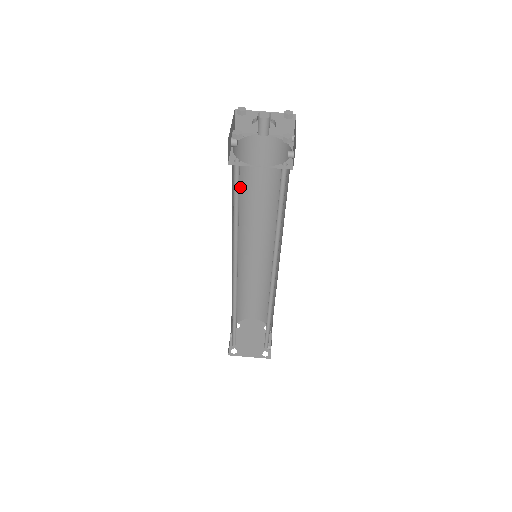
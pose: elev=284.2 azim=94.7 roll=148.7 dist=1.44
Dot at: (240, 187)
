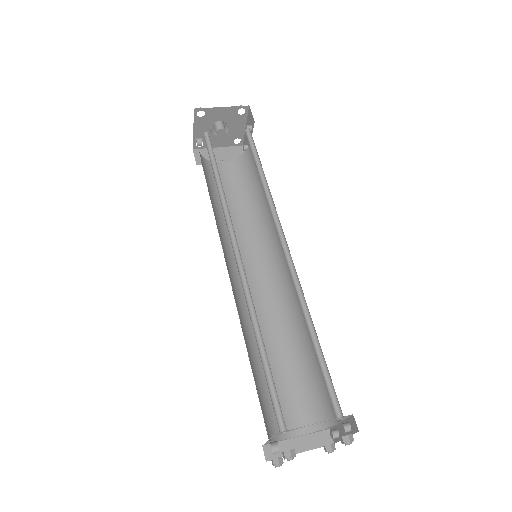
Dot at: (214, 200)
